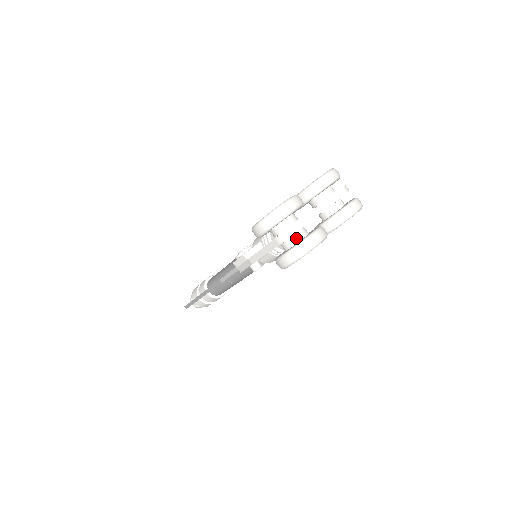
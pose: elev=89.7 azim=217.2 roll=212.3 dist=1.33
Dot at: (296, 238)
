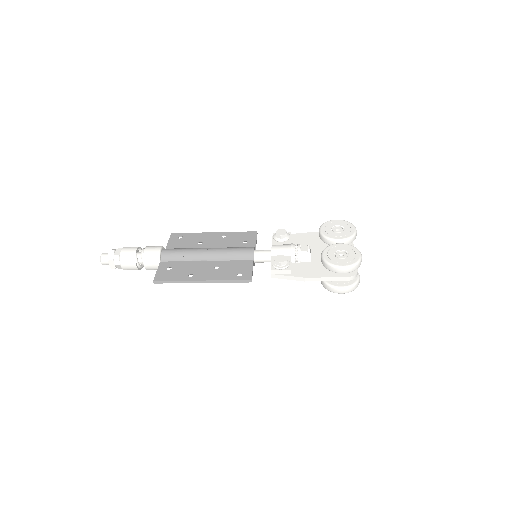
Dot at: occluded
